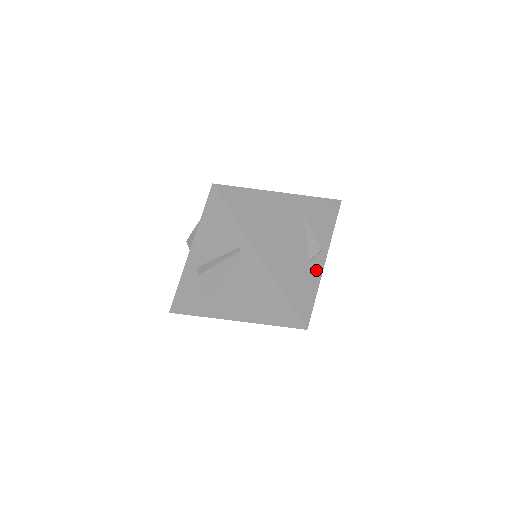
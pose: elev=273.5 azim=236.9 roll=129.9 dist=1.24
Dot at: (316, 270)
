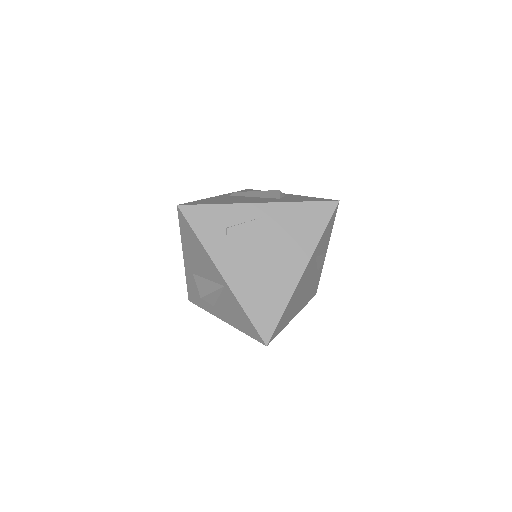
Dot at: (321, 268)
